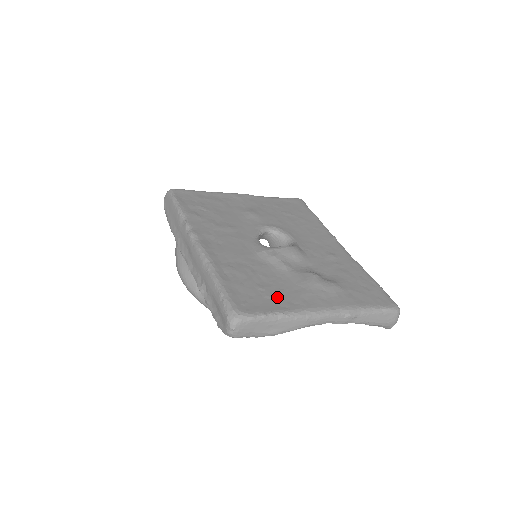
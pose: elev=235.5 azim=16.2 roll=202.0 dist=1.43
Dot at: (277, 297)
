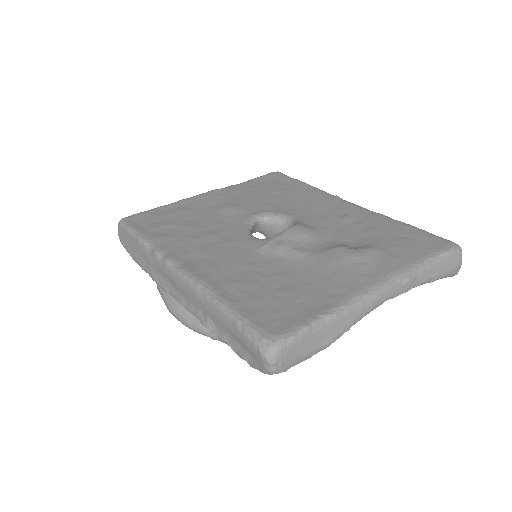
Dot at: (310, 295)
